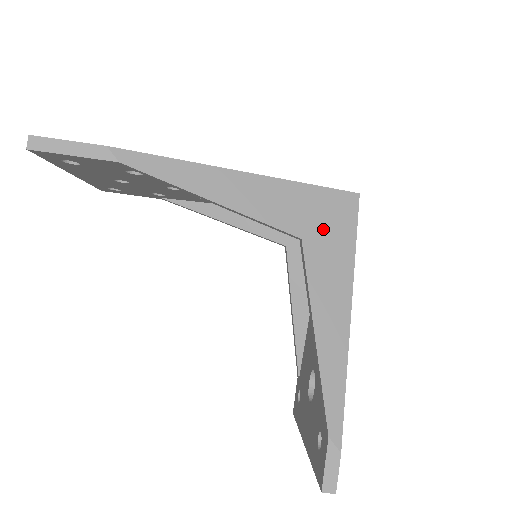
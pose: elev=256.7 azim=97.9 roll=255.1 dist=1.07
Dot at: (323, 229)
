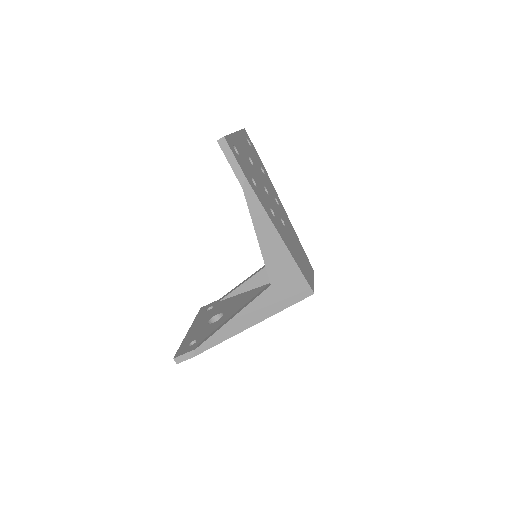
Dot at: (283, 290)
